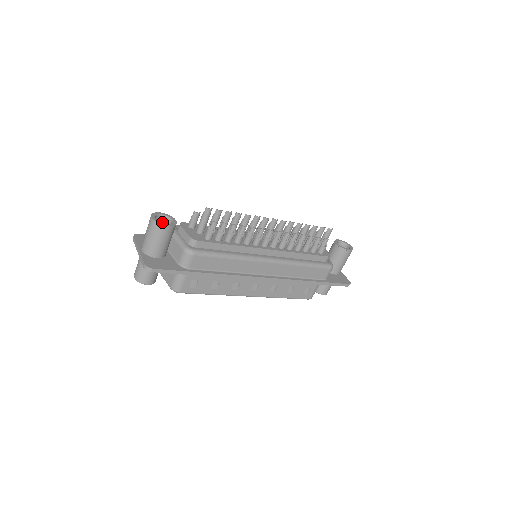
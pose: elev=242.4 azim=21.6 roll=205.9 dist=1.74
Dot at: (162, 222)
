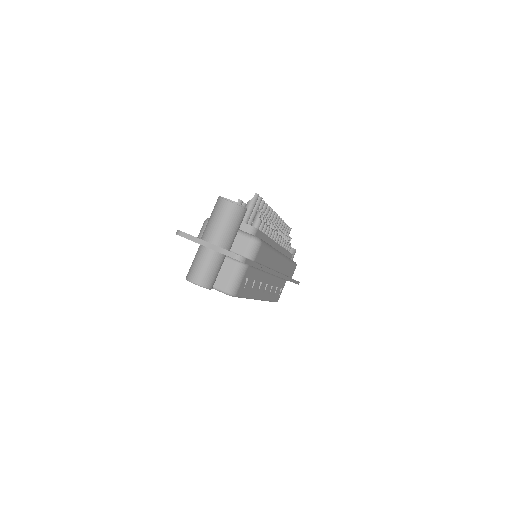
Dot at: occluded
